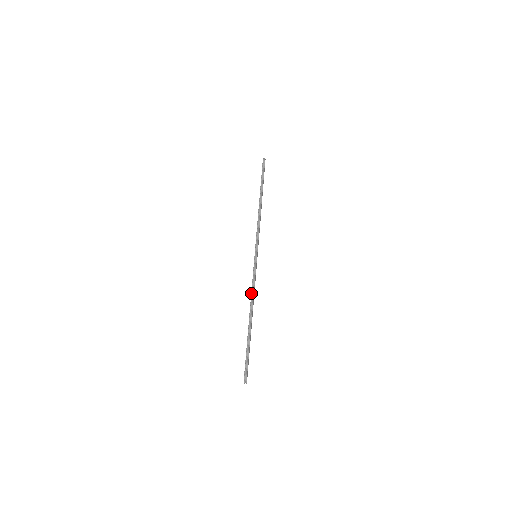
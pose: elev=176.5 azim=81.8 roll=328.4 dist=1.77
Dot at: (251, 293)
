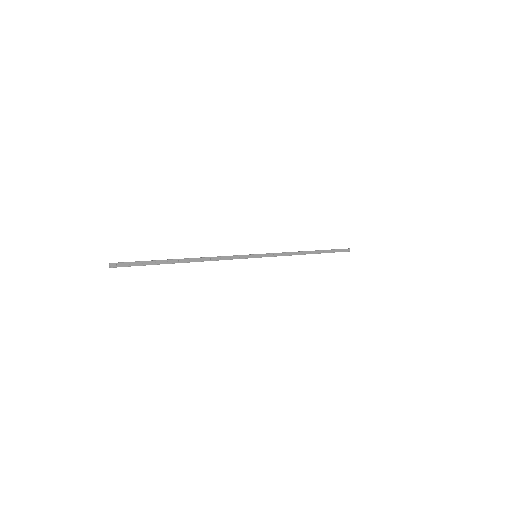
Dot at: occluded
